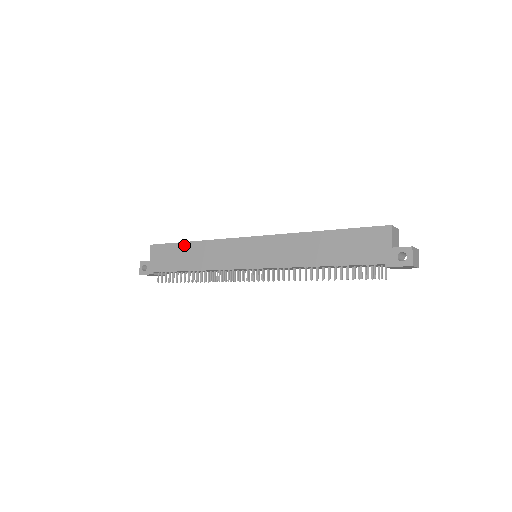
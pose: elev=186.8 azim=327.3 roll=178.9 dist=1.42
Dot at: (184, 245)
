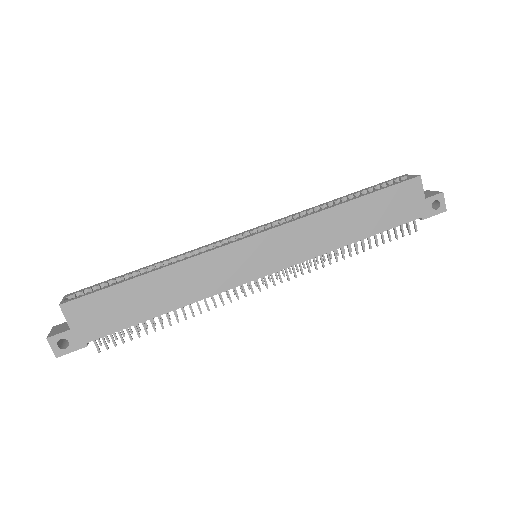
Dot at: (137, 282)
